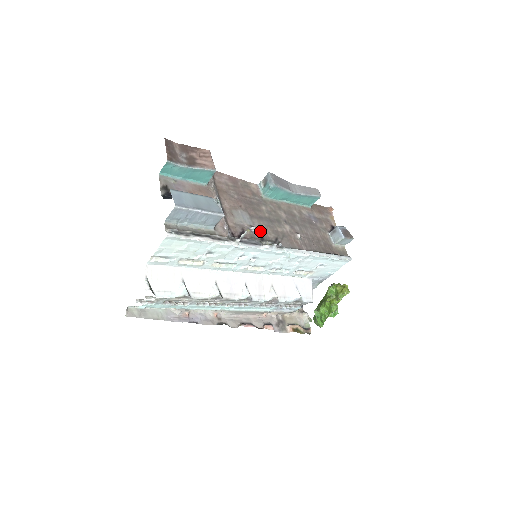
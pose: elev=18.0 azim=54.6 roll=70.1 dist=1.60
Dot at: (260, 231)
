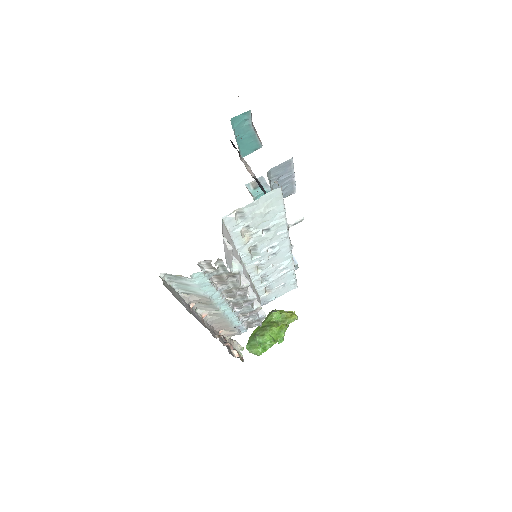
Dot at: occluded
